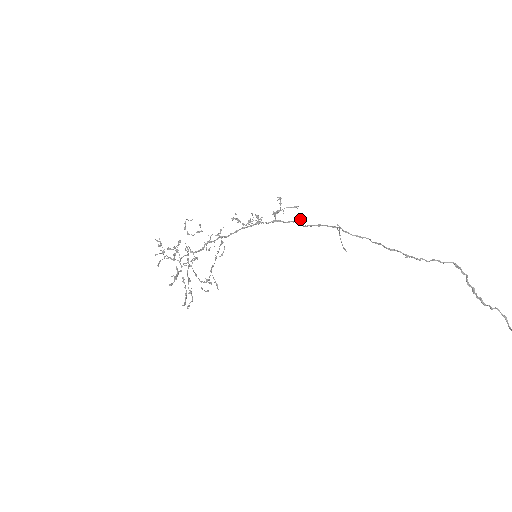
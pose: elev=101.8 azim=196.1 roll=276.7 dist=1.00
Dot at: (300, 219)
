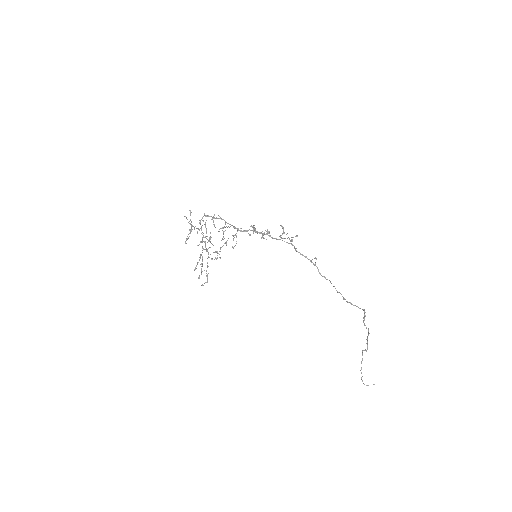
Dot at: occluded
